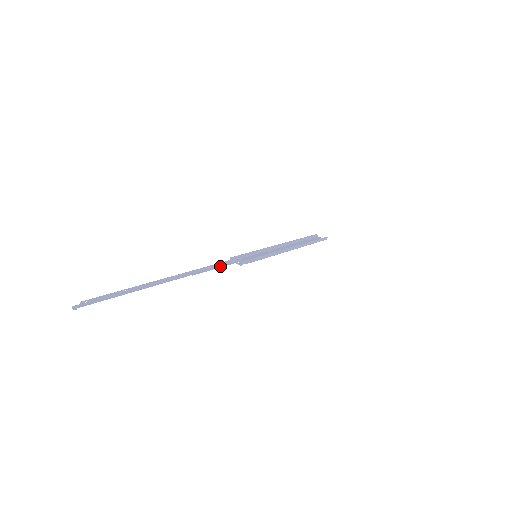
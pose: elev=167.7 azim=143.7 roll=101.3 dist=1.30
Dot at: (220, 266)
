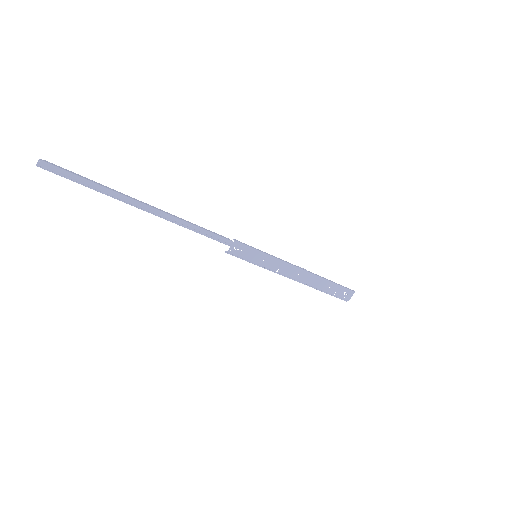
Dot at: (209, 237)
